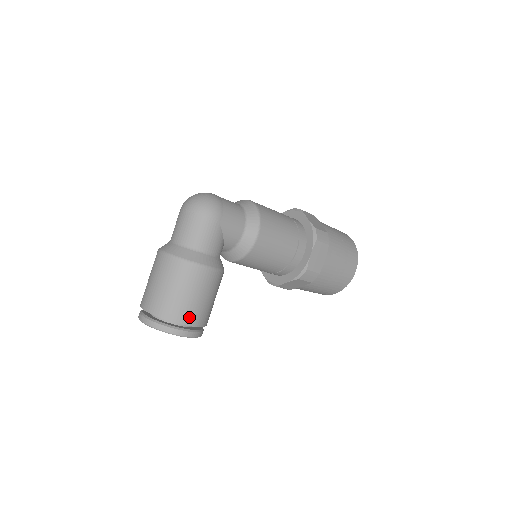
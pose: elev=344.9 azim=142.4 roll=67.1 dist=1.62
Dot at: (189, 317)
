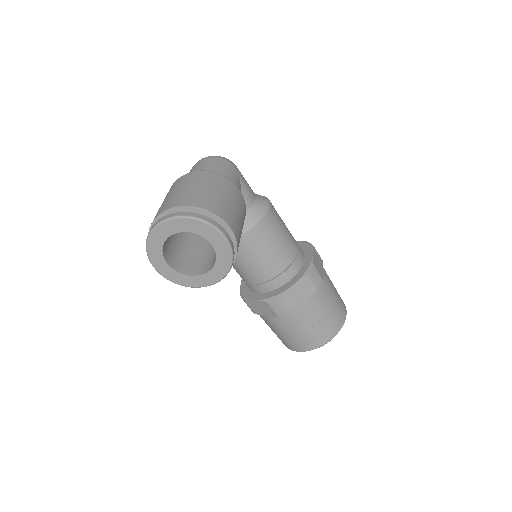
Dot at: (227, 217)
